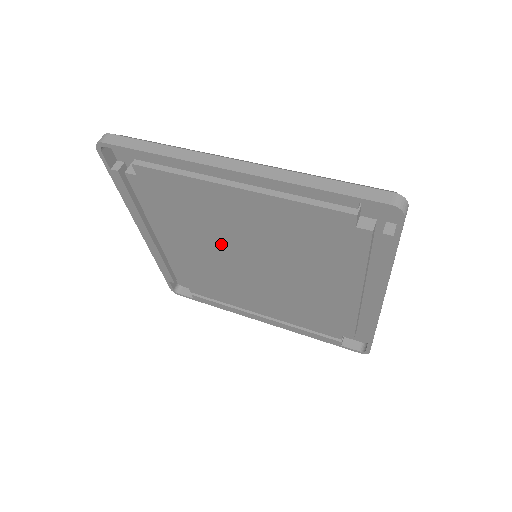
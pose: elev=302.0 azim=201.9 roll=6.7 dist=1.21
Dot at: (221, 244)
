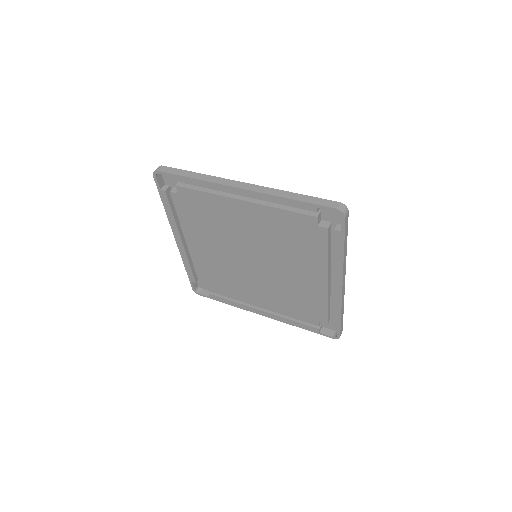
Dot at: (231, 245)
